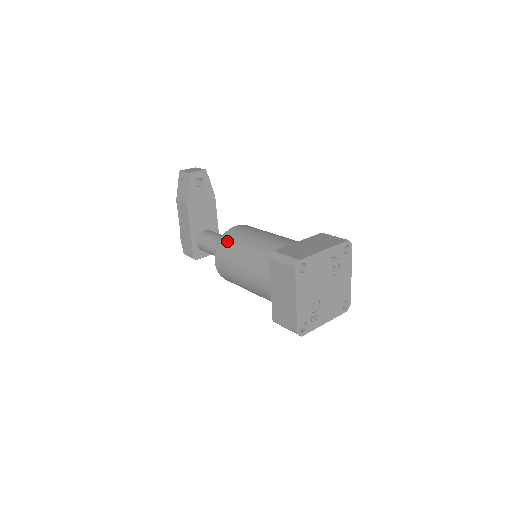
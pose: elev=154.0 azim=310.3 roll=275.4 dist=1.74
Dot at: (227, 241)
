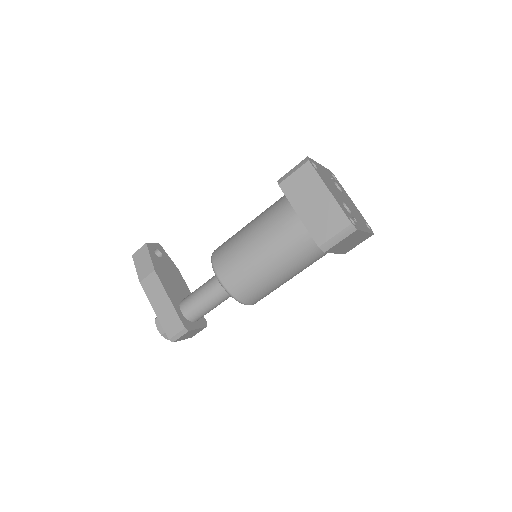
Dot at: (221, 249)
